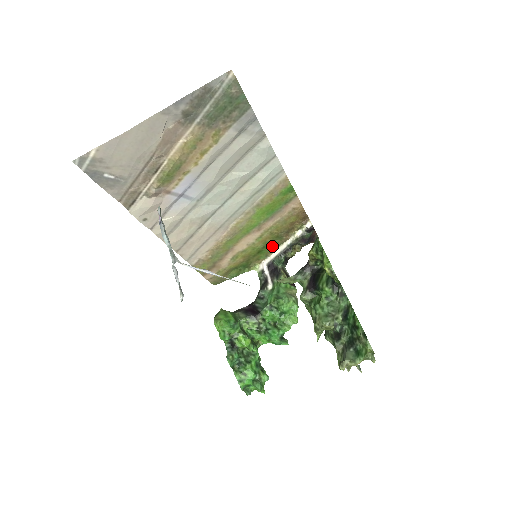
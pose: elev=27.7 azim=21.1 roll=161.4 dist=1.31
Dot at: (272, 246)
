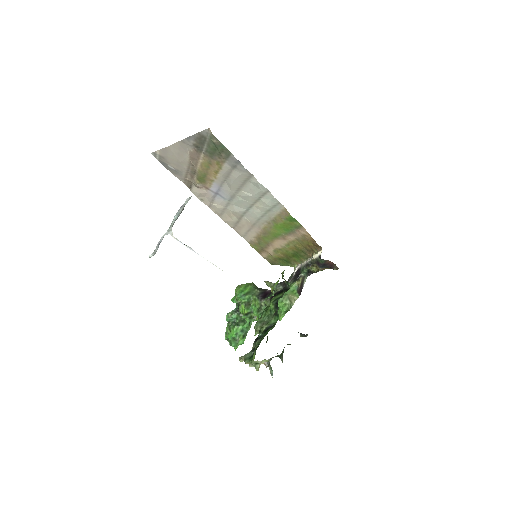
Dot at: (302, 256)
